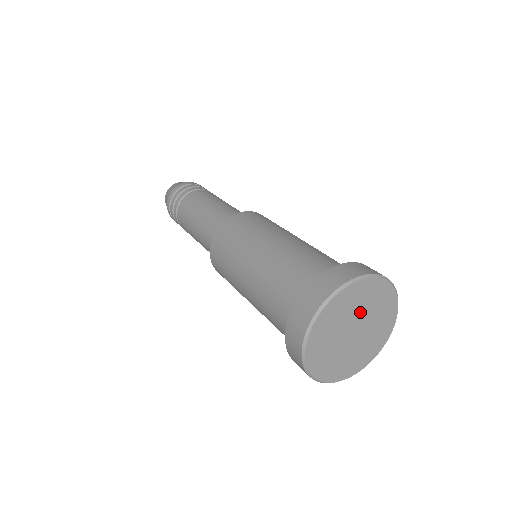
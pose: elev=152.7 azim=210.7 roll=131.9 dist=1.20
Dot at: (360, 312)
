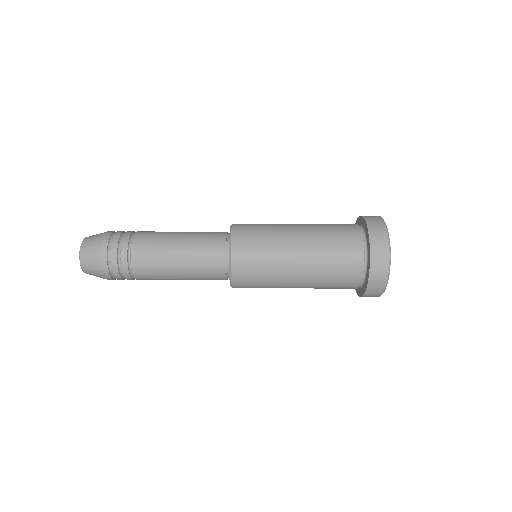
Dot at: occluded
